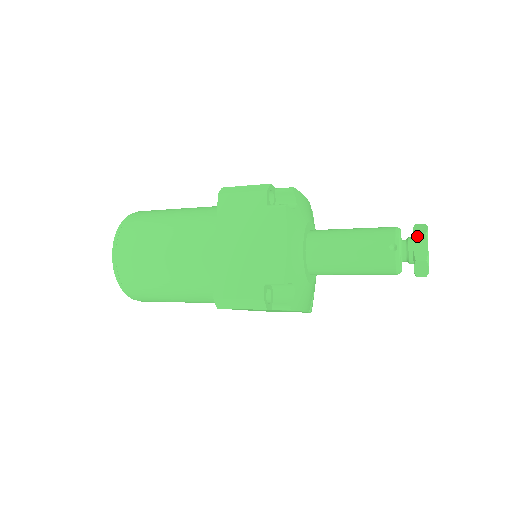
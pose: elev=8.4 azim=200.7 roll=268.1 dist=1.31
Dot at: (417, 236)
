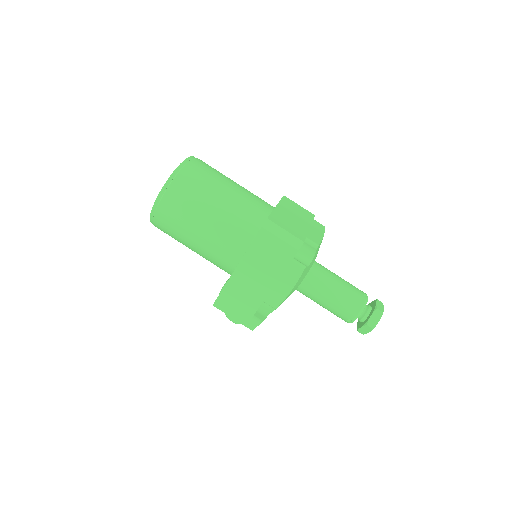
Dot at: (378, 301)
